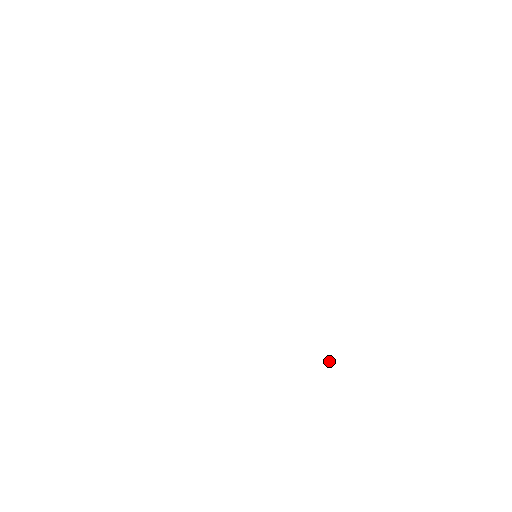
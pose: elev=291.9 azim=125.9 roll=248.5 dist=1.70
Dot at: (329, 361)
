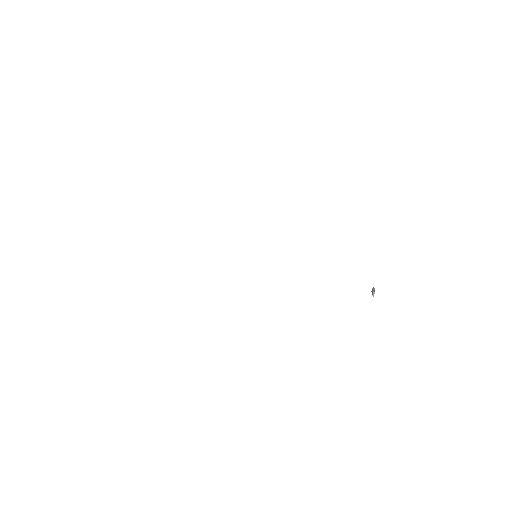
Dot at: (373, 295)
